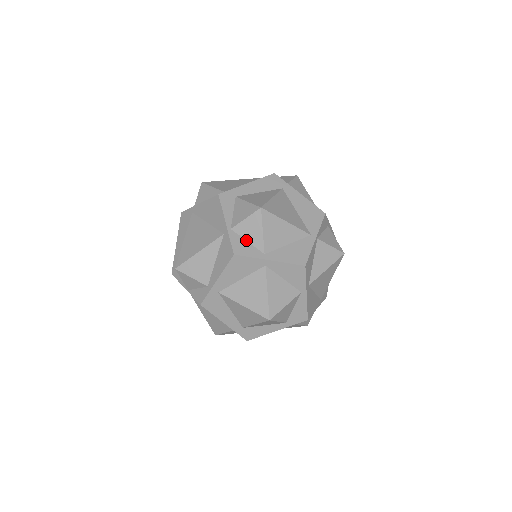
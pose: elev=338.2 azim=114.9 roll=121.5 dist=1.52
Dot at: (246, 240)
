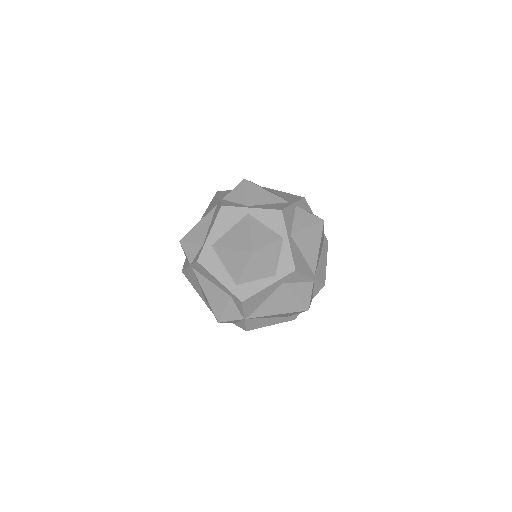
Dot at: (233, 202)
